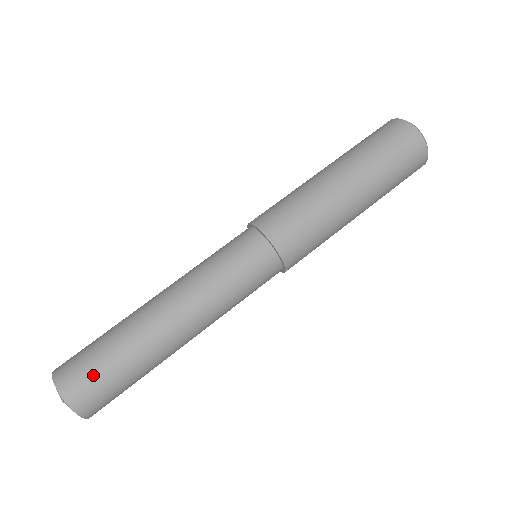
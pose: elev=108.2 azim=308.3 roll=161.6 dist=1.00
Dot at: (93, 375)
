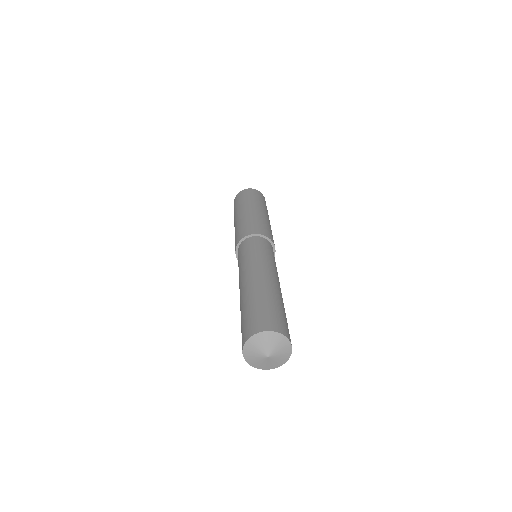
Dot at: occluded
